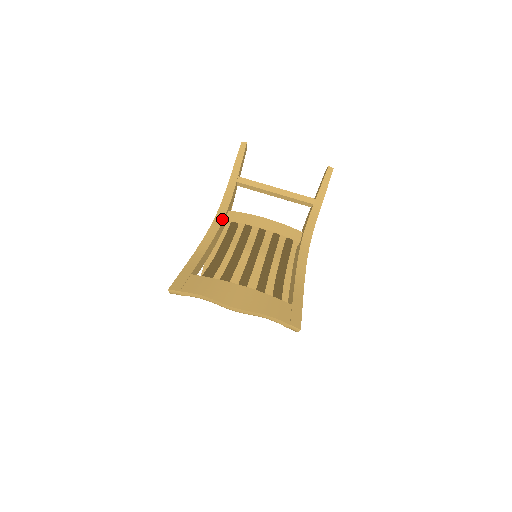
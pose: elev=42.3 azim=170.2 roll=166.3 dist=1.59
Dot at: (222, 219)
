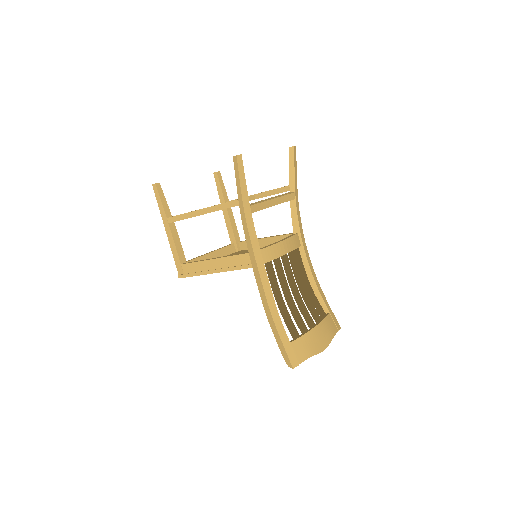
Dot at: (264, 267)
